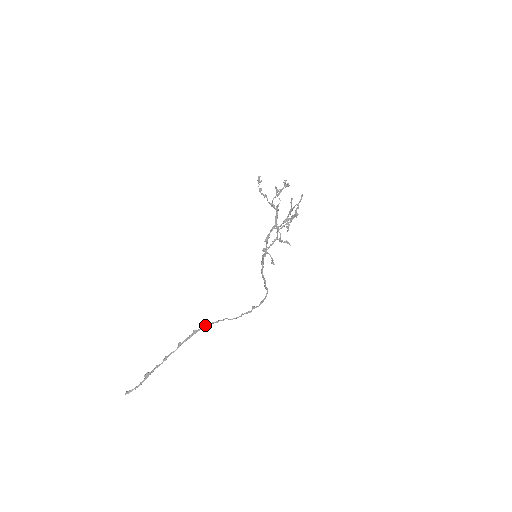
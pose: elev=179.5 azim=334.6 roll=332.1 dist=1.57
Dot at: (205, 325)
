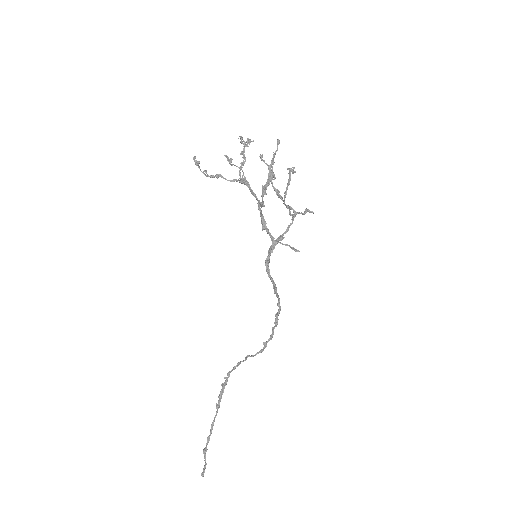
Dot at: (227, 374)
